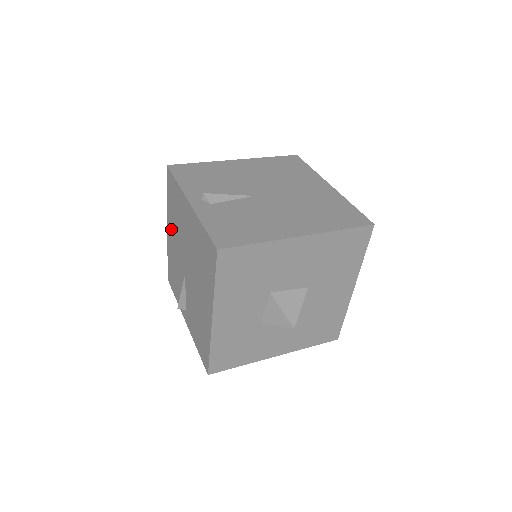
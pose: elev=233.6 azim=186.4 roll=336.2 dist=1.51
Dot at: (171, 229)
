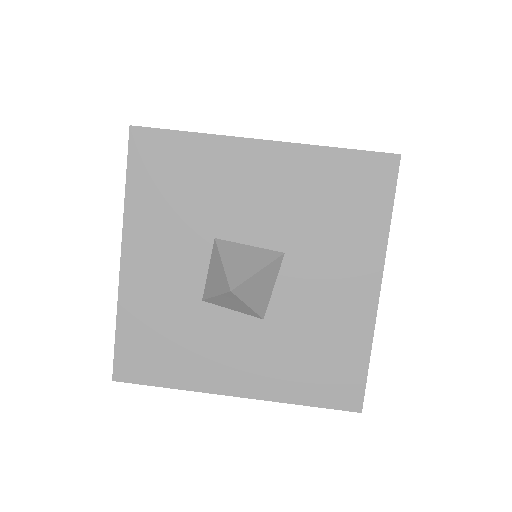
Dot at: occluded
